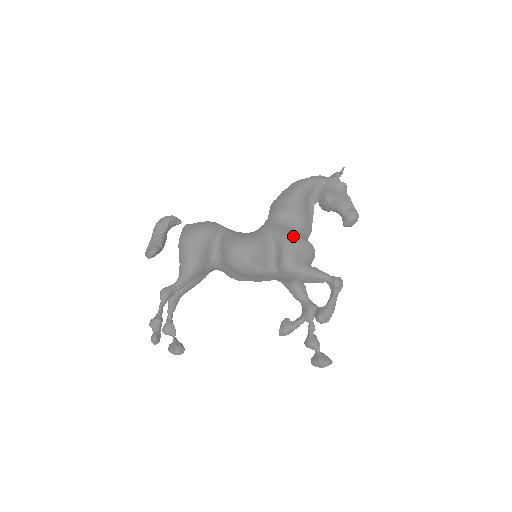
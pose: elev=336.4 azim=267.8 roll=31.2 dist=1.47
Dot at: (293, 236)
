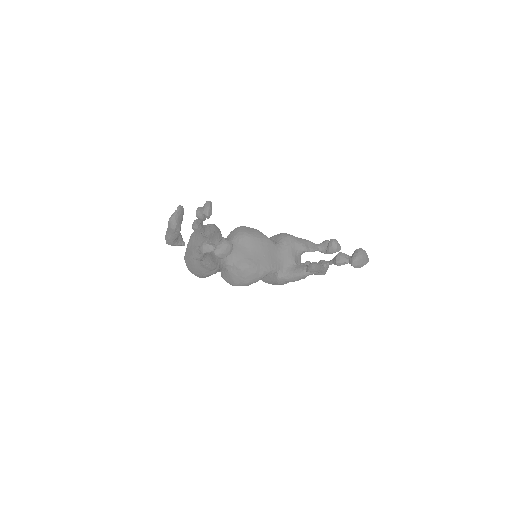
Dot at: occluded
